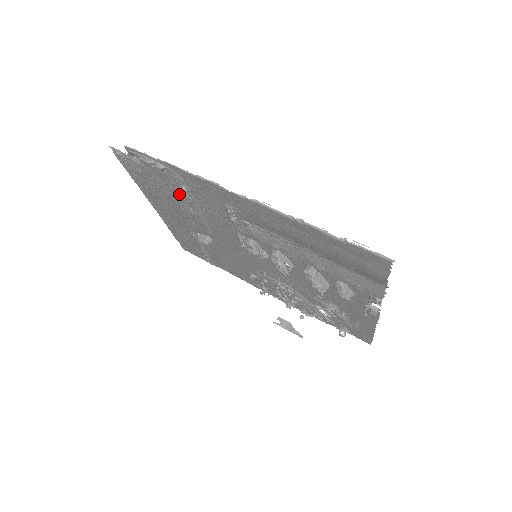
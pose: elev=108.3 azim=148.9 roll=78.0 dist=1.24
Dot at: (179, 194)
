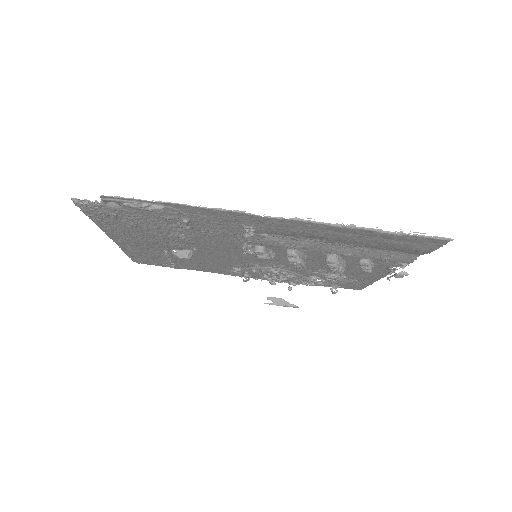
Dot at: (171, 225)
